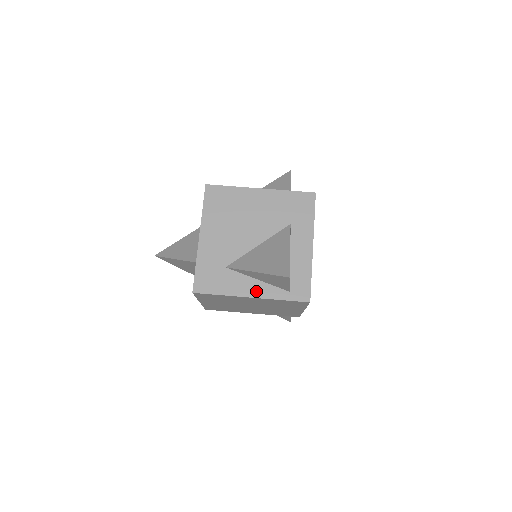
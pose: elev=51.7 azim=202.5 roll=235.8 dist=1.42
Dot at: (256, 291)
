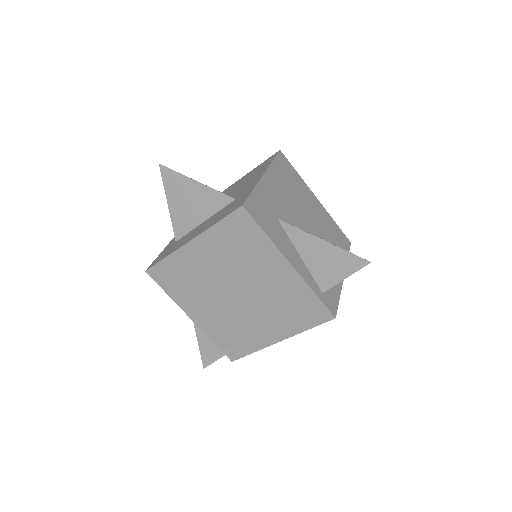
Dot at: (297, 264)
